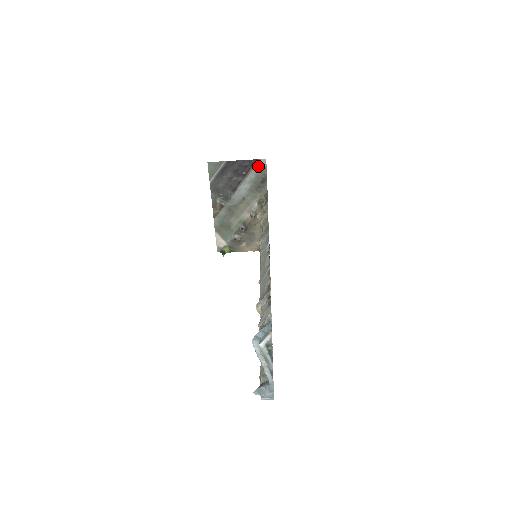
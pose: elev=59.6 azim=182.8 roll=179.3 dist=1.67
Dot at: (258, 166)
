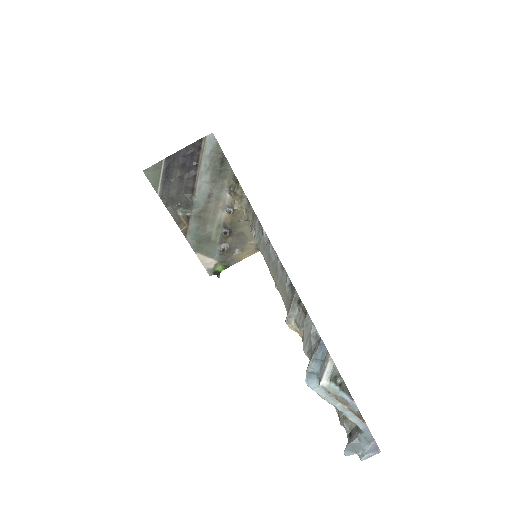
Dot at: (207, 146)
